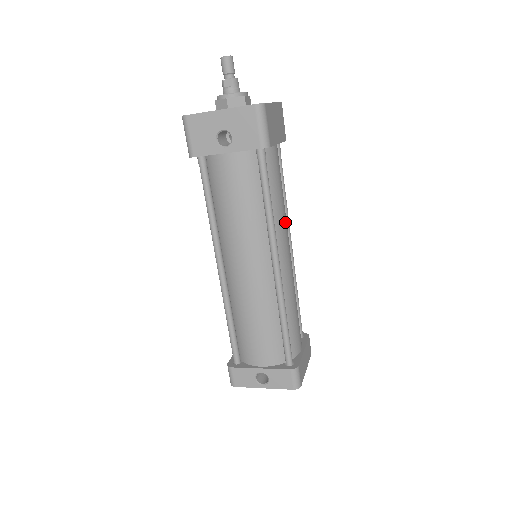
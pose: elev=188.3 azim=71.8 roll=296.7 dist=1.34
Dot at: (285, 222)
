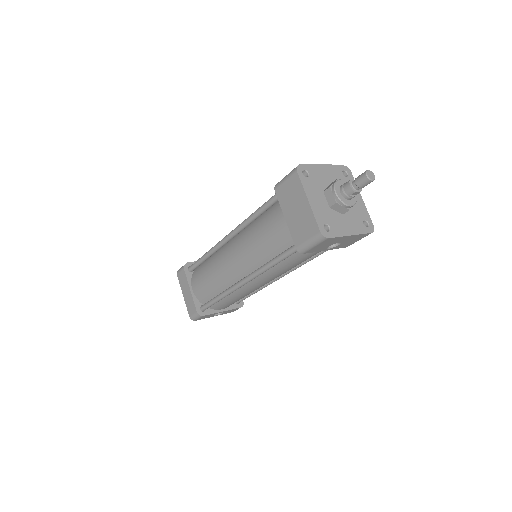
Dot at: occluded
